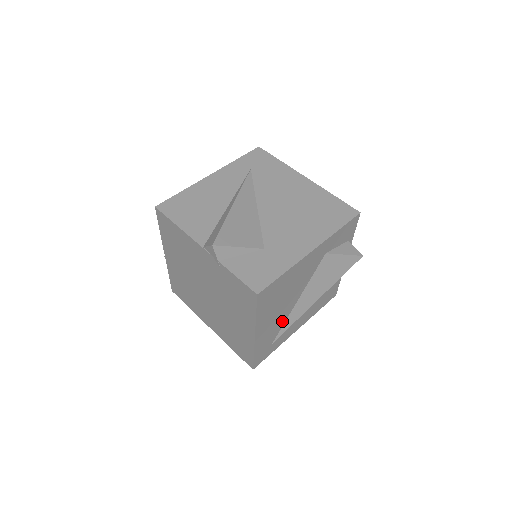
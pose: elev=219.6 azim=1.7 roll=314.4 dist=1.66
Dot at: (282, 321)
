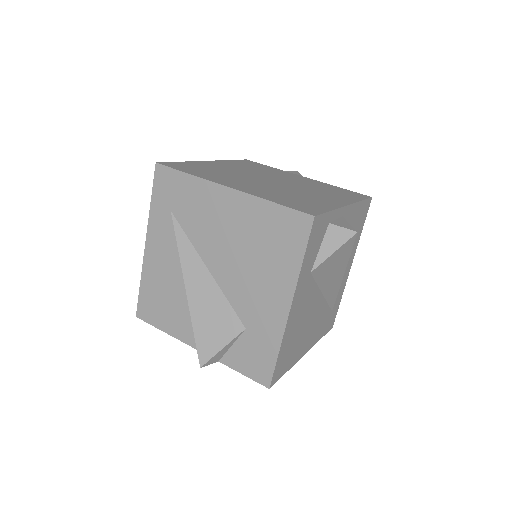
Dot at: (323, 309)
